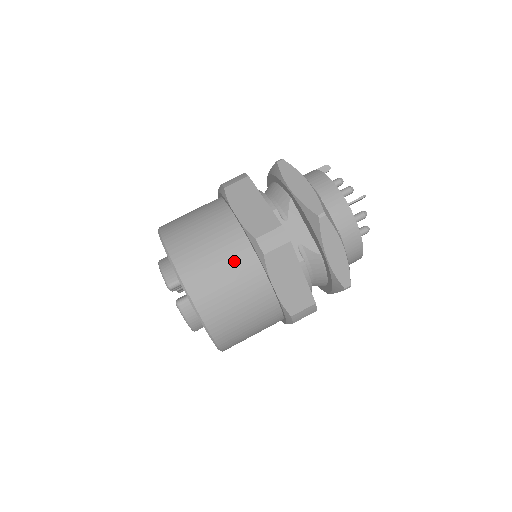
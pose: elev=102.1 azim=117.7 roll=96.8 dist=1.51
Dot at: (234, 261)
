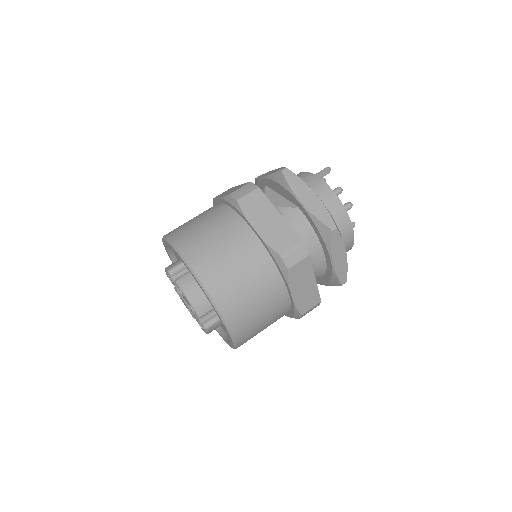
Dot at: (216, 219)
